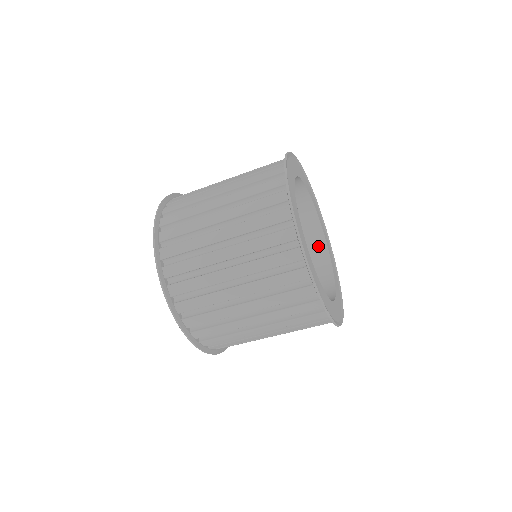
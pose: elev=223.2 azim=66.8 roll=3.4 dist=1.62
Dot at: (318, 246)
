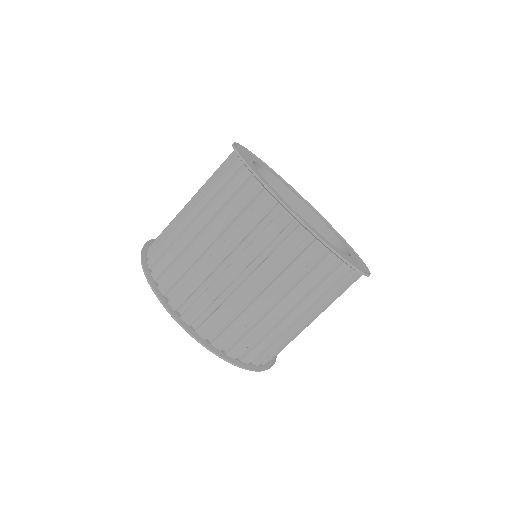
Dot at: (327, 239)
